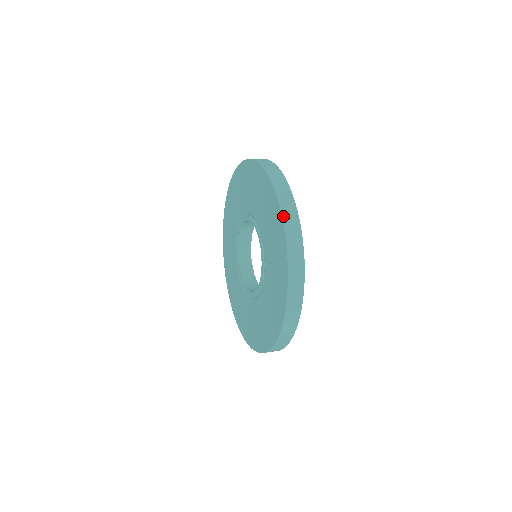
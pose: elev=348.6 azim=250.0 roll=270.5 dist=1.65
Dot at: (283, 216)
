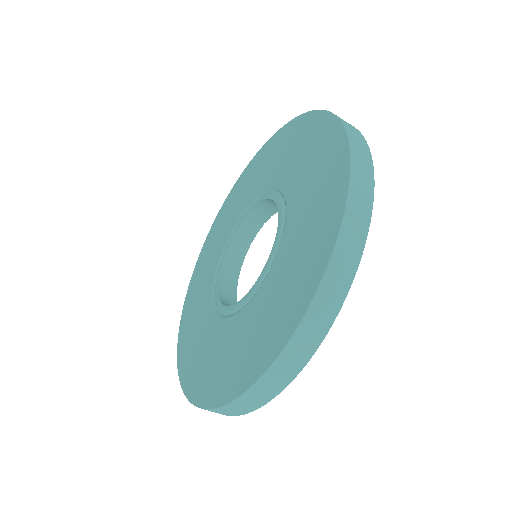
Dot at: (352, 165)
